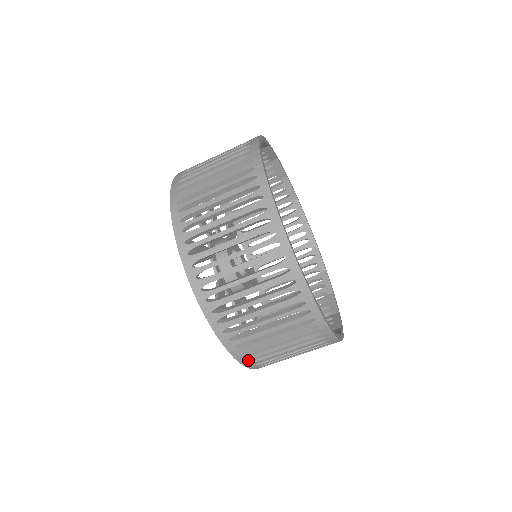
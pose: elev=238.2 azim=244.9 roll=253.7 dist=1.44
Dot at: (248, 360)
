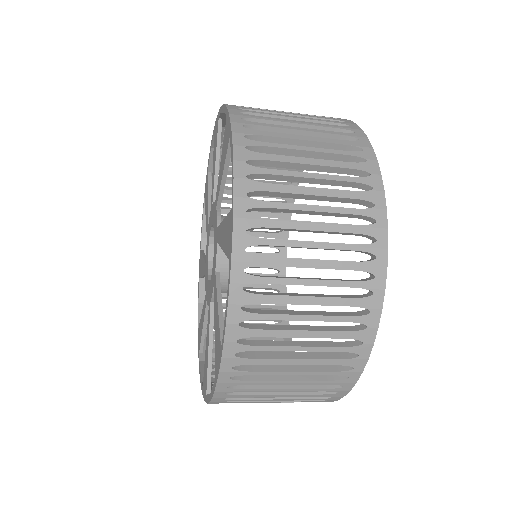
Dot at: occluded
